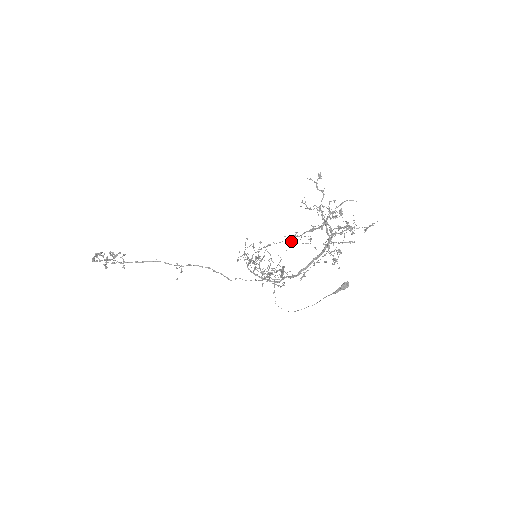
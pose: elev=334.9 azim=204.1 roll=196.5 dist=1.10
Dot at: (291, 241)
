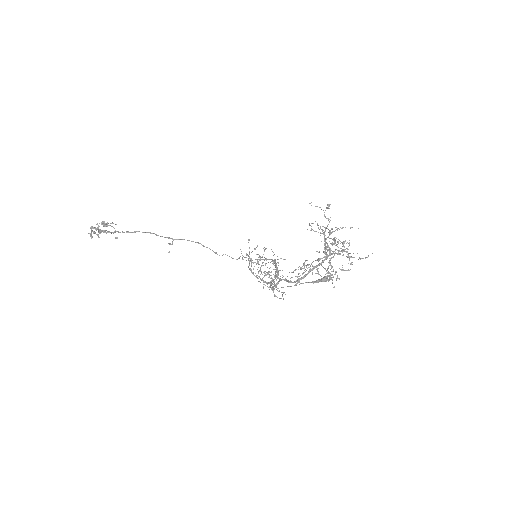
Dot at: (301, 268)
